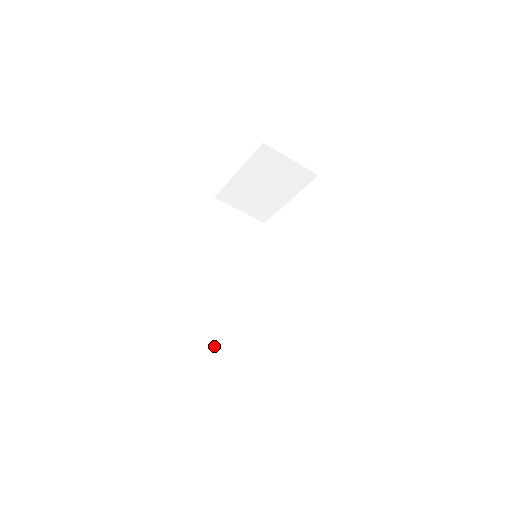
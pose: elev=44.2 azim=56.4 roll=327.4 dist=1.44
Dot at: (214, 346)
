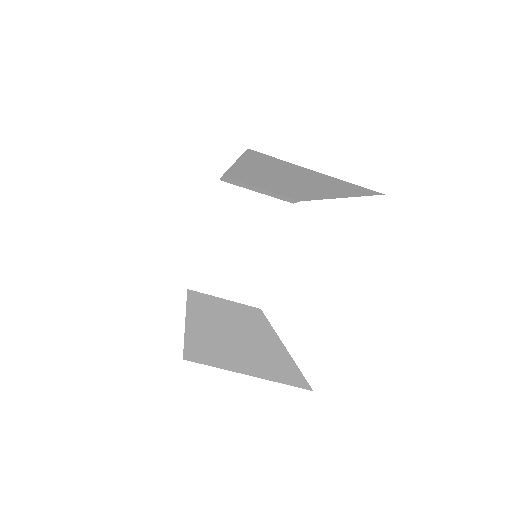
Dot at: (241, 368)
